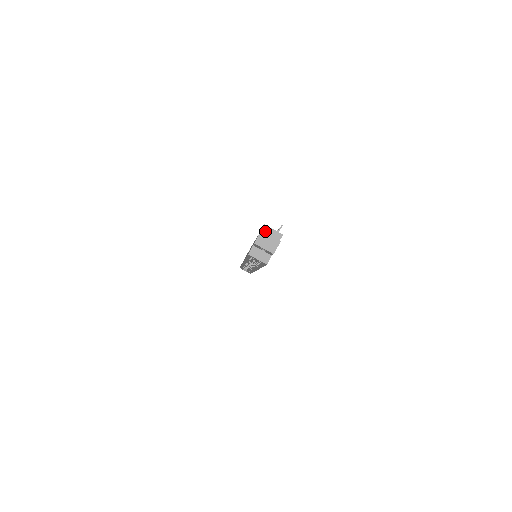
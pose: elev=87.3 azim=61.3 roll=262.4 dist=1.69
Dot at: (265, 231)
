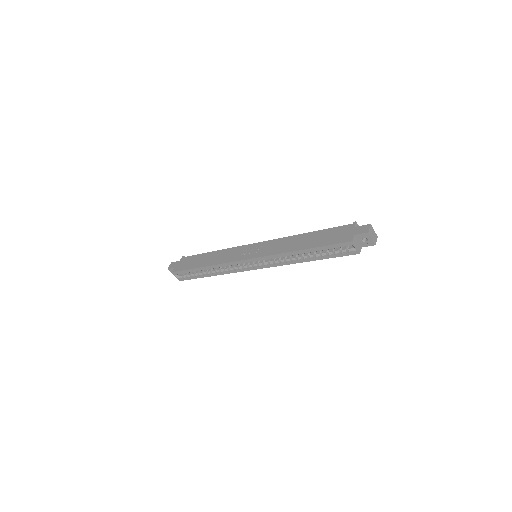
Dot at: occluded
